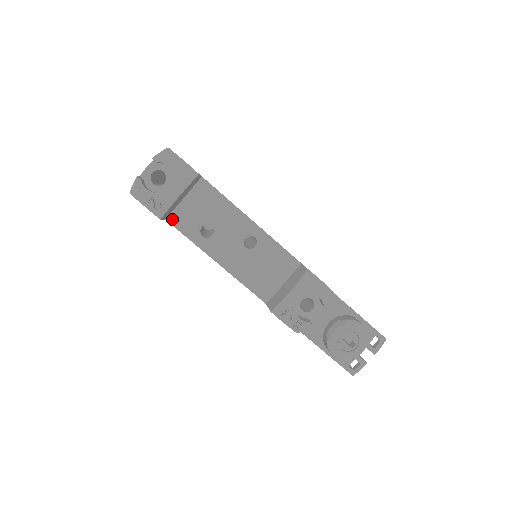
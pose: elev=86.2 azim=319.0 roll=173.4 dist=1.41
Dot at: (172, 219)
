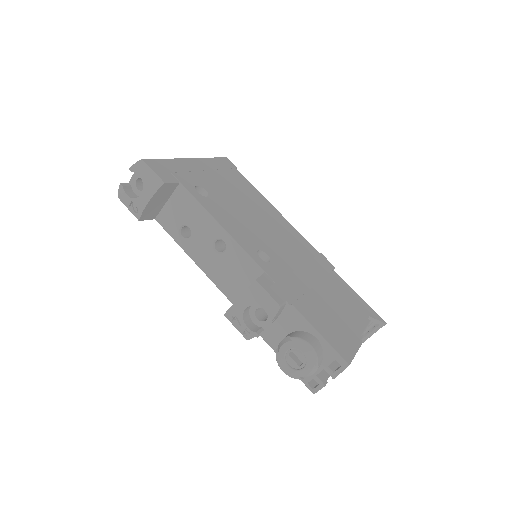
Dot at: (159, 219)
